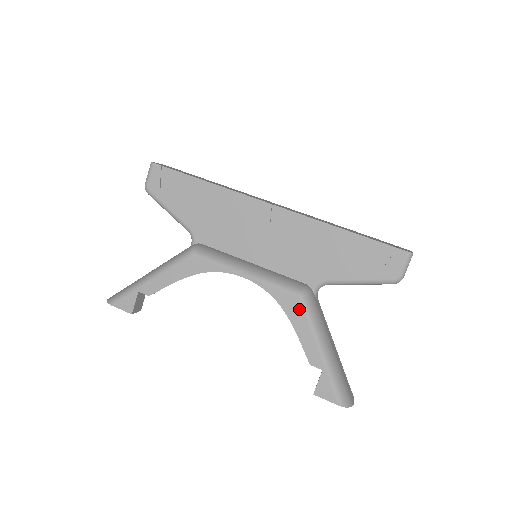
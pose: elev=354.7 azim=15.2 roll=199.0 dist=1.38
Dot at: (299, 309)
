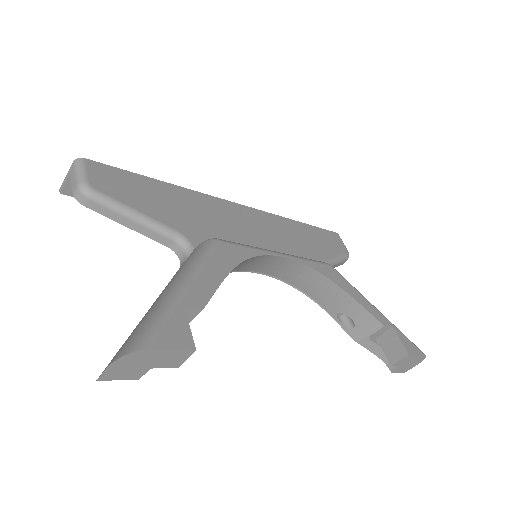
Dot at: (339, 276)
